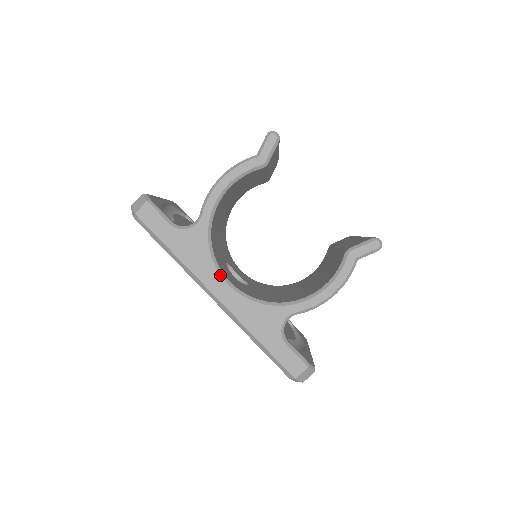
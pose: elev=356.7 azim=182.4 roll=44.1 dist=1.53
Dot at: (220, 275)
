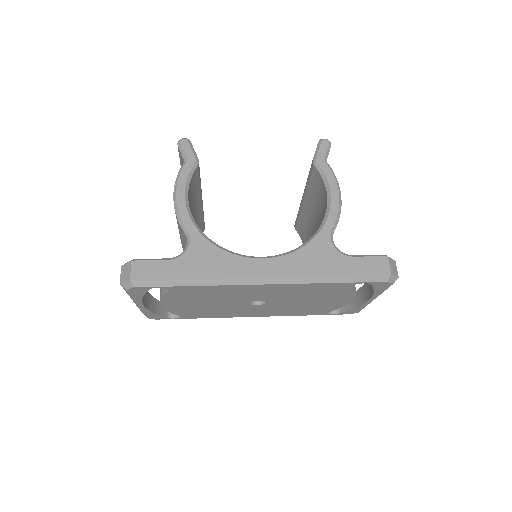
Dot at: (249, 258)
